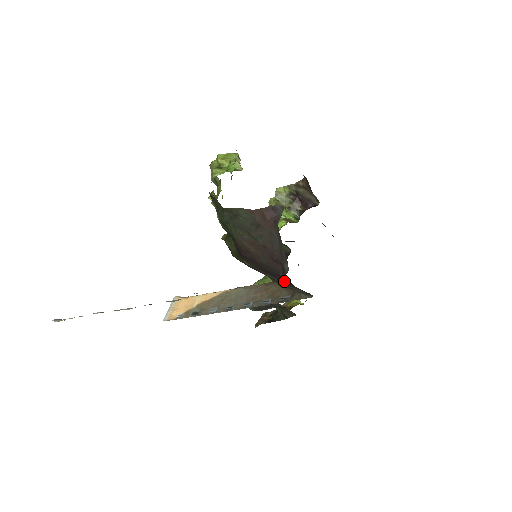
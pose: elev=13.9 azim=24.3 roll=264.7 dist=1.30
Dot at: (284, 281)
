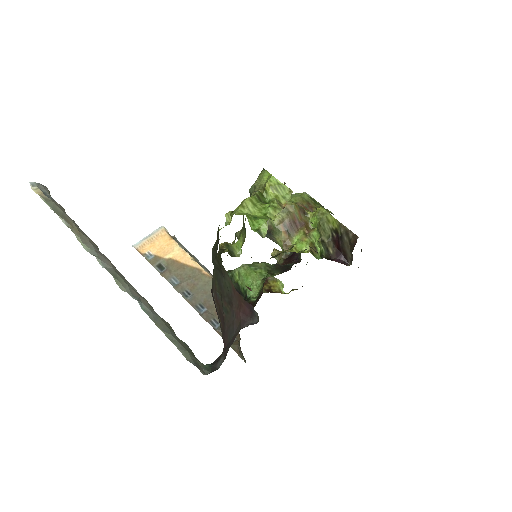
Dot at: occluded
